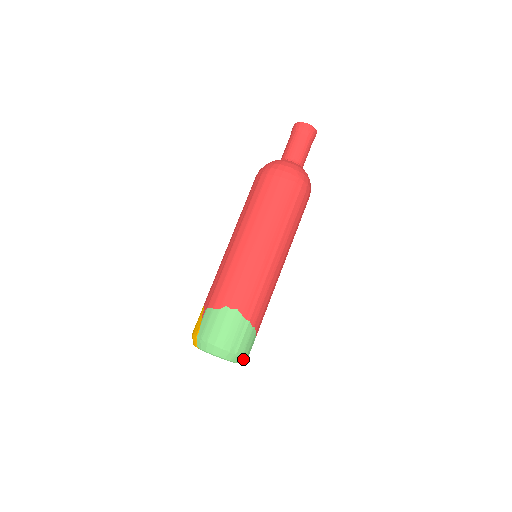
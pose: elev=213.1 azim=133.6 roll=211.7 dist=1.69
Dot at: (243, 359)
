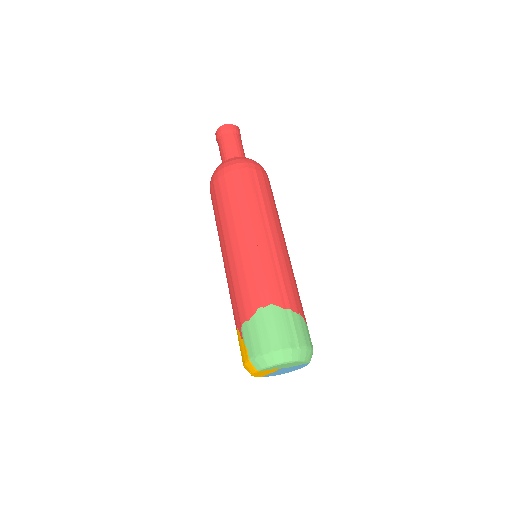
Dot at: (310, 354)
